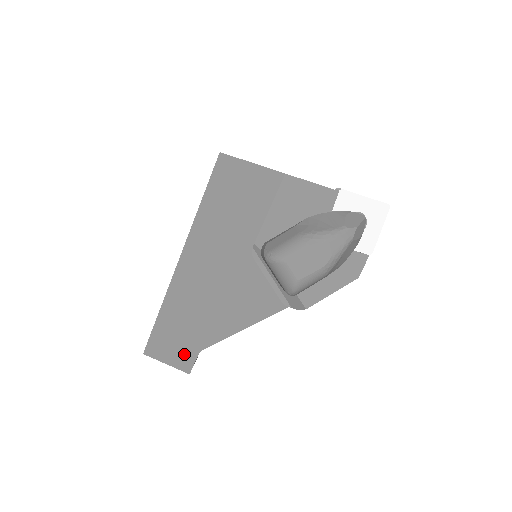
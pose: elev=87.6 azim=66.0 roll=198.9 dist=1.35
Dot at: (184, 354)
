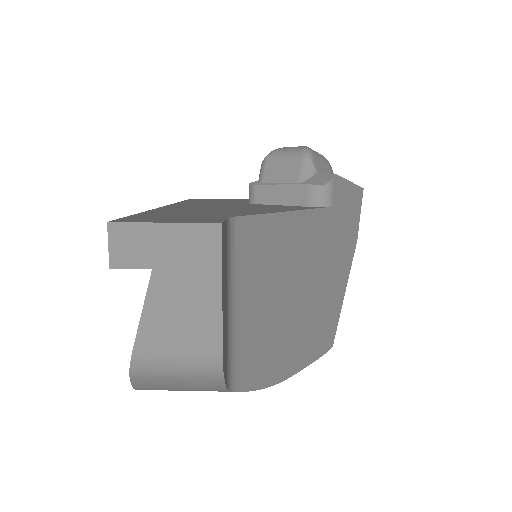
Dot at: (199, 219)
